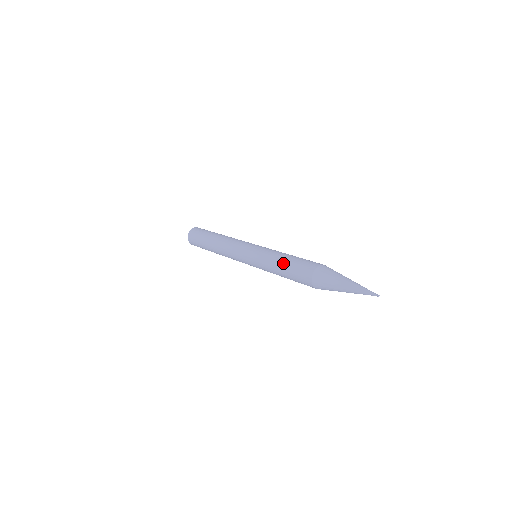
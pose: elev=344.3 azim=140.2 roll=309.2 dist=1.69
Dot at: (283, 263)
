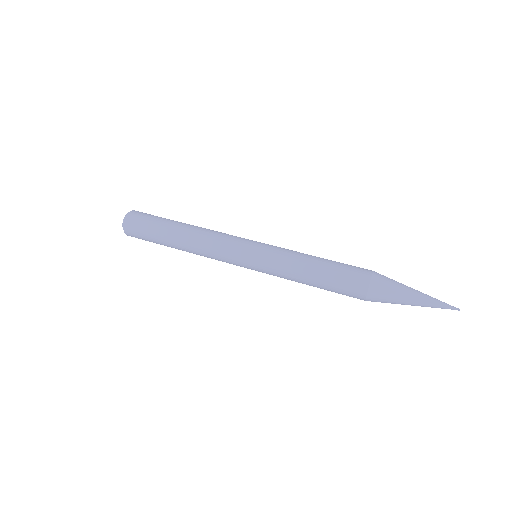
Dot at: (320, 263)
